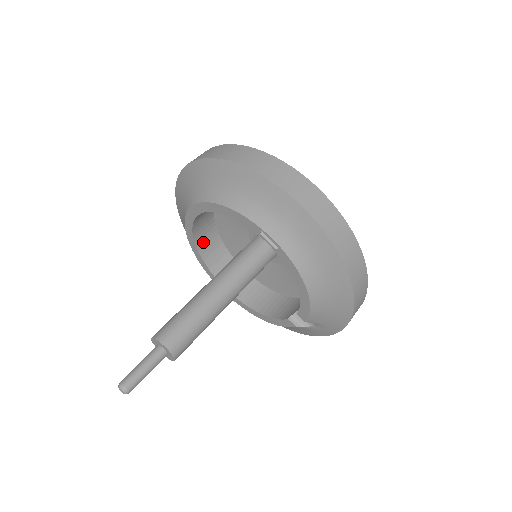
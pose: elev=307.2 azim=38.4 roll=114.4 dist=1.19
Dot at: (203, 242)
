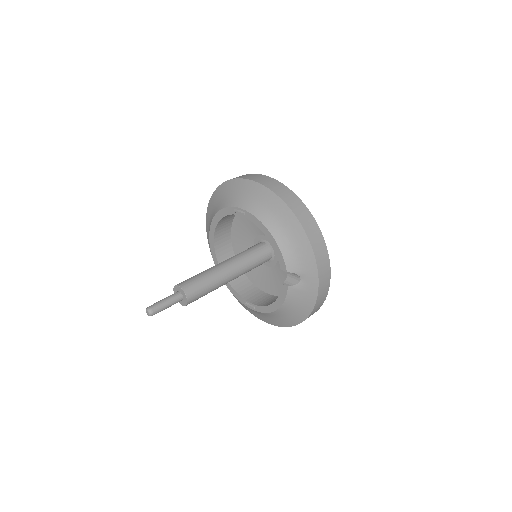
Dot at: occluded
